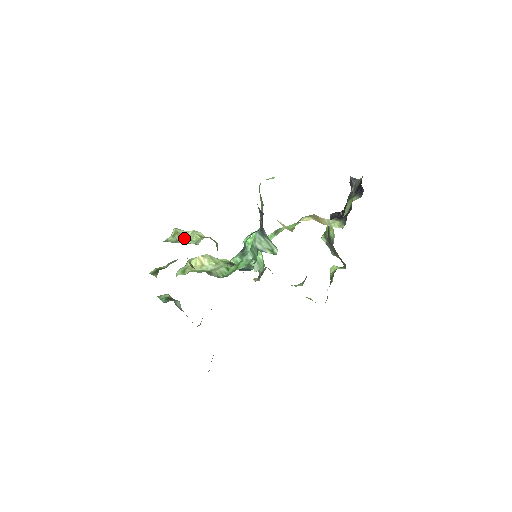
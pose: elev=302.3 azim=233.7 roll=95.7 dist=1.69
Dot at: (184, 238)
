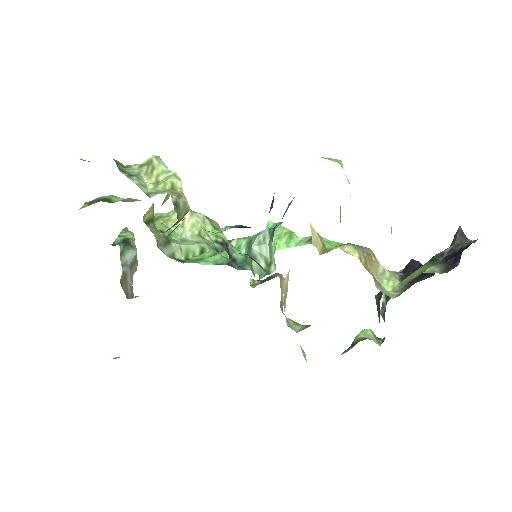
Dot at: (153, 177)
